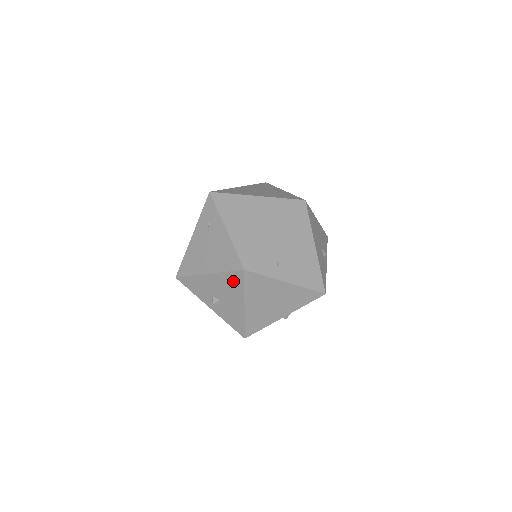
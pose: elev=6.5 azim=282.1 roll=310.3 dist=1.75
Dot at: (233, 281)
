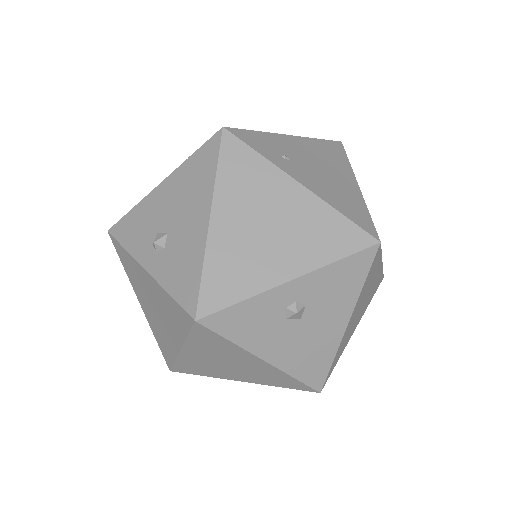
Dot at: (199, 168)
